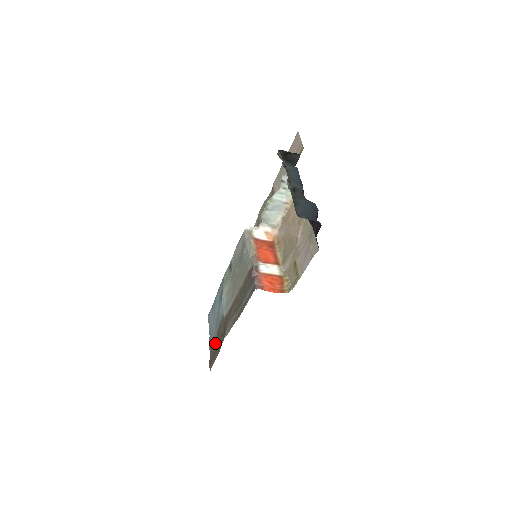
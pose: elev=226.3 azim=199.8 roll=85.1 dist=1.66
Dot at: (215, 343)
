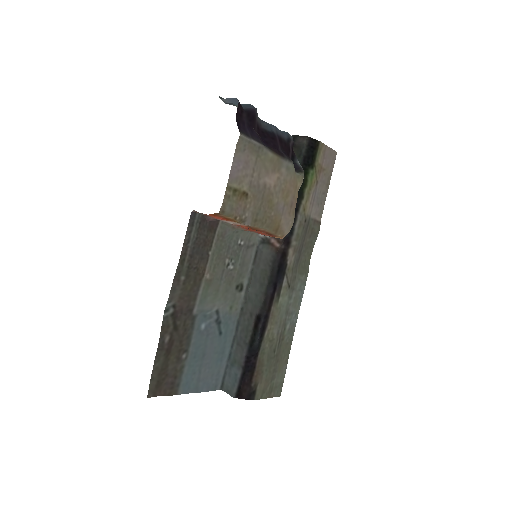
Dot at: (177, 363)
